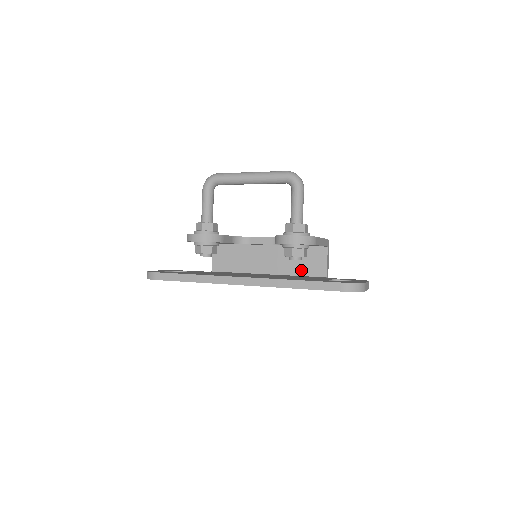
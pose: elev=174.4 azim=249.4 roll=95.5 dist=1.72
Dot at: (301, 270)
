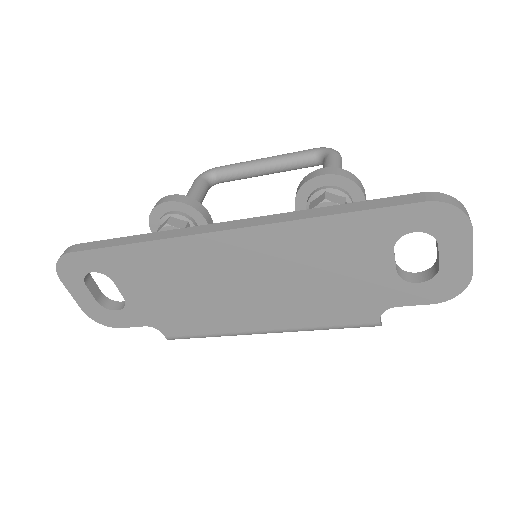
Dot at: occluded
